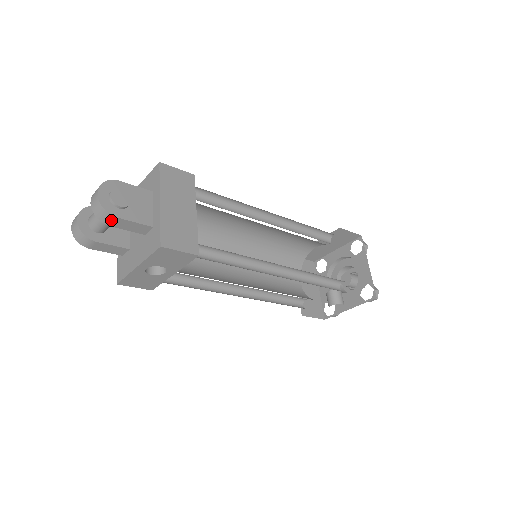
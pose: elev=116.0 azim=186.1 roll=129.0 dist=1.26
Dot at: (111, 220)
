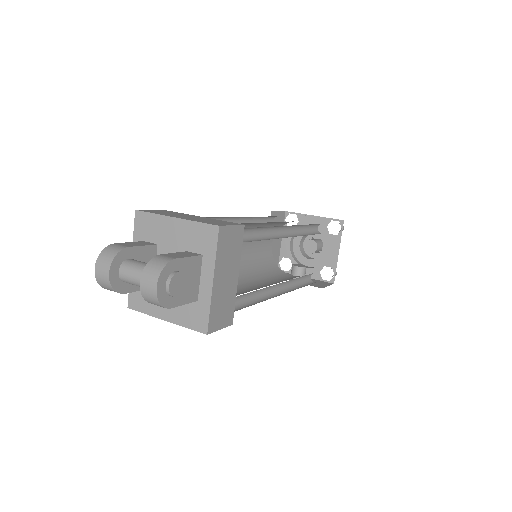
Dot at: occluded
